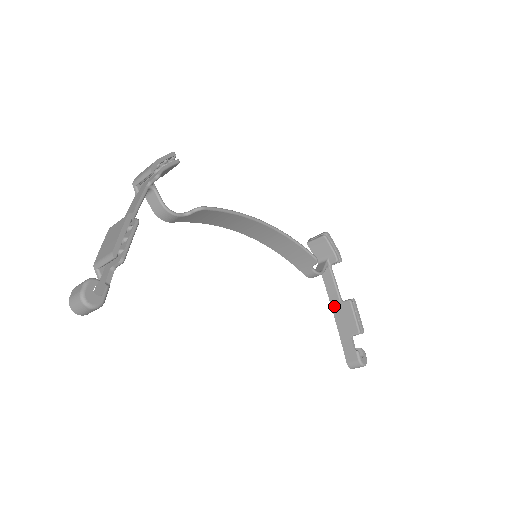
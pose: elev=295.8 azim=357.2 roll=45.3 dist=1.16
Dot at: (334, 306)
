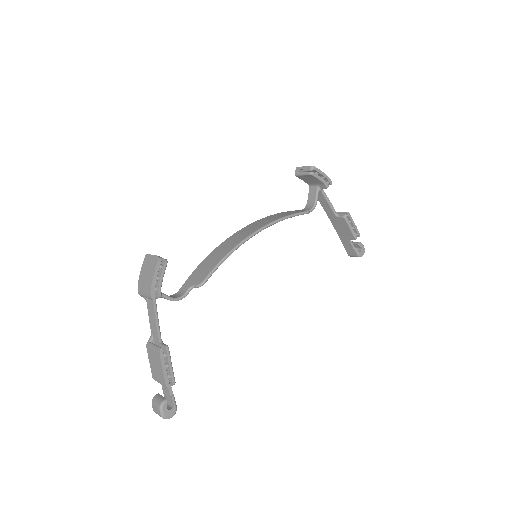
Dot at: (331, 218)
